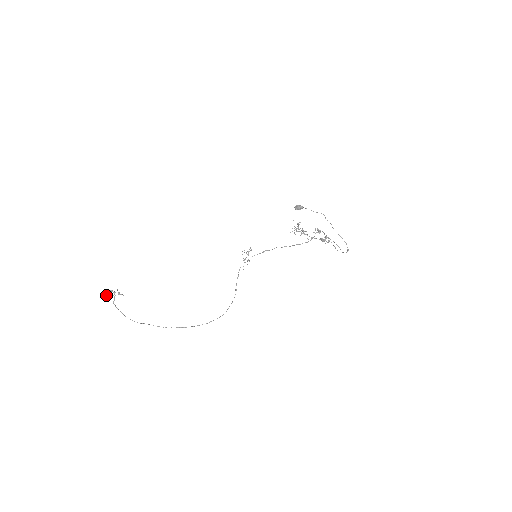
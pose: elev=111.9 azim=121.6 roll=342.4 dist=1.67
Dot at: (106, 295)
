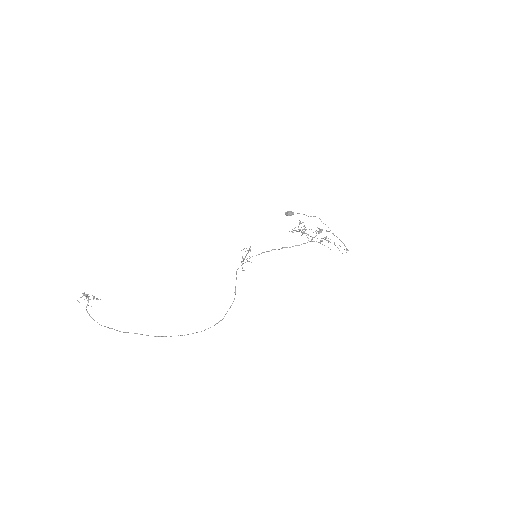
Dot at: occluded
